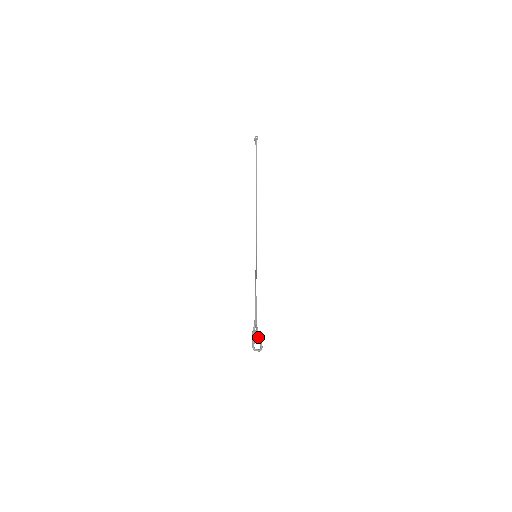
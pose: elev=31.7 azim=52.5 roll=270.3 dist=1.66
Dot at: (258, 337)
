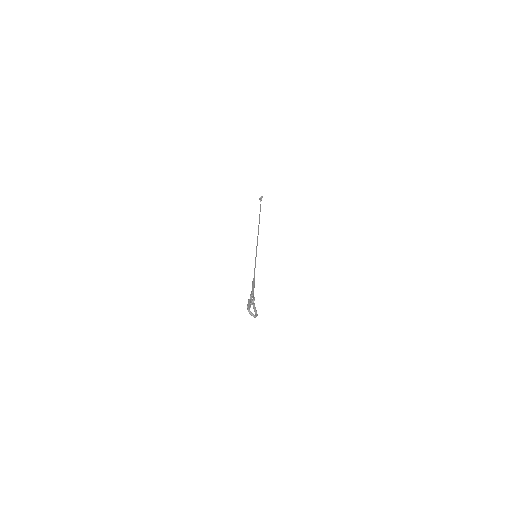
Dot at: (254, 306)
